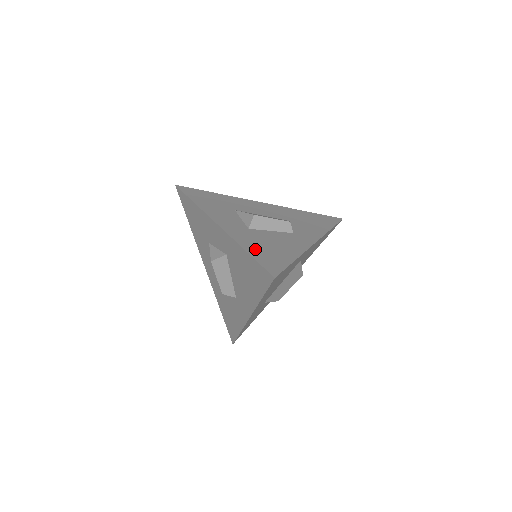
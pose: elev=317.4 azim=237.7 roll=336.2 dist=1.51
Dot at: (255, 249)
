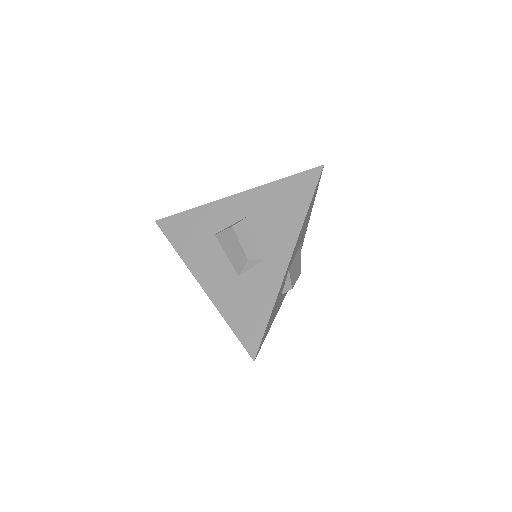
Dot at: occluded
